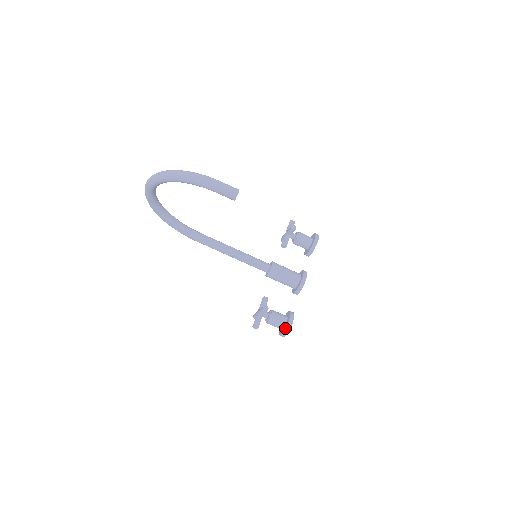
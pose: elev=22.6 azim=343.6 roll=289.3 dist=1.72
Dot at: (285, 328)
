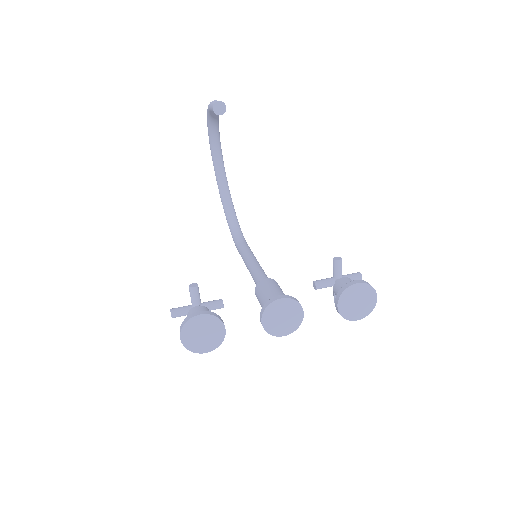
Dot at: (186, 318)
